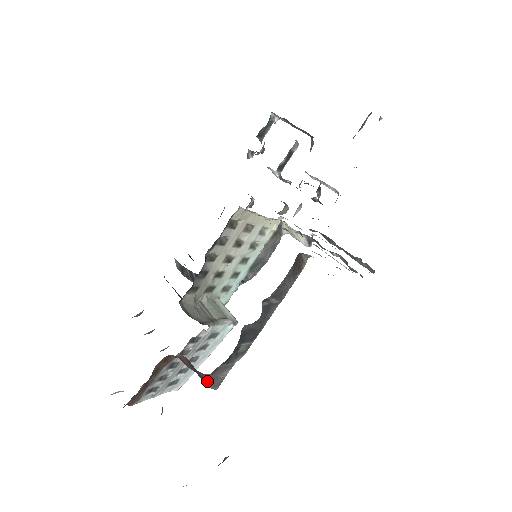
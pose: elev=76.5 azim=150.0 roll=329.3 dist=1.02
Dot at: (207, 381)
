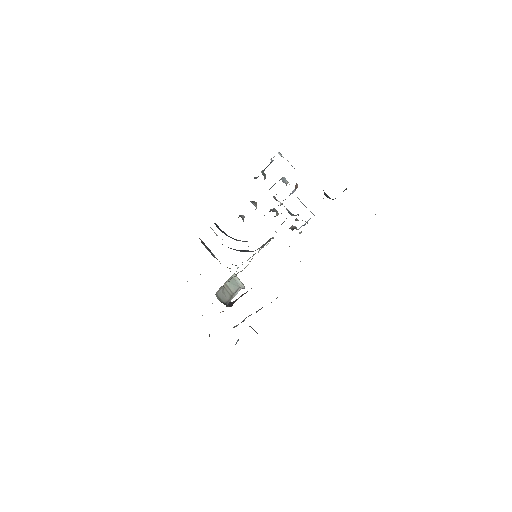
Dot at: occluded
